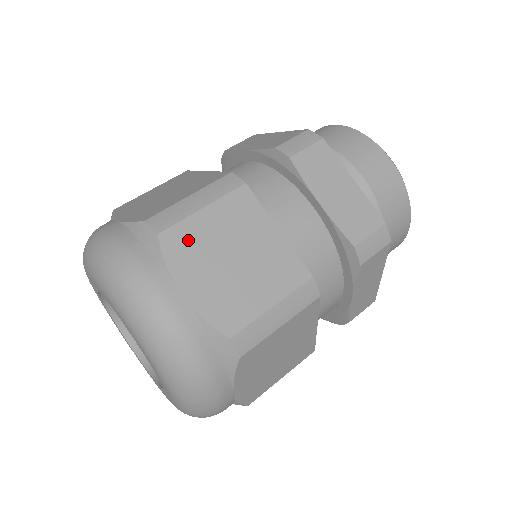
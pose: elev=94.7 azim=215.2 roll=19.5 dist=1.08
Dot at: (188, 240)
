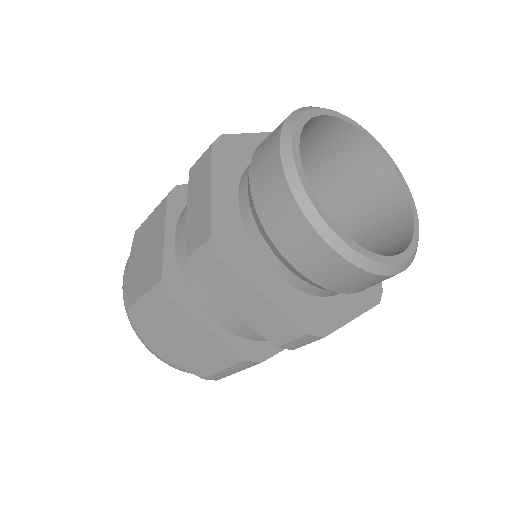
Dot at: (153, 330)
